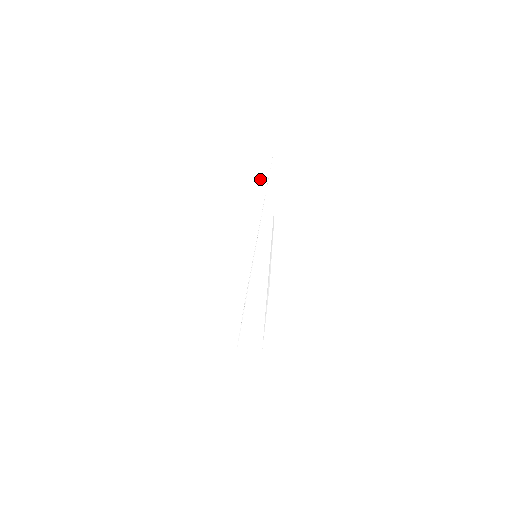
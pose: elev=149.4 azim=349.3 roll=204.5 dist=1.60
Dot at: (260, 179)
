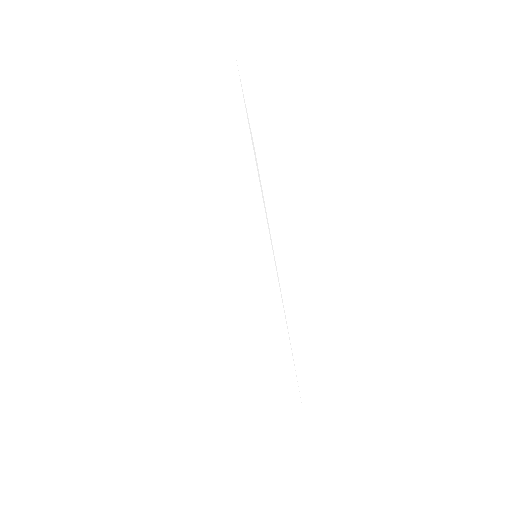
Dot at: (230, 127)
